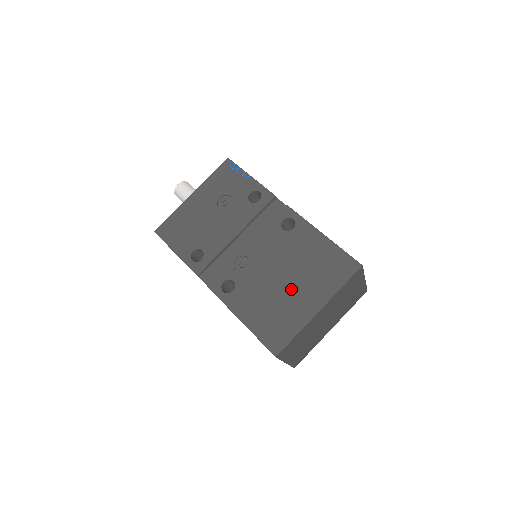
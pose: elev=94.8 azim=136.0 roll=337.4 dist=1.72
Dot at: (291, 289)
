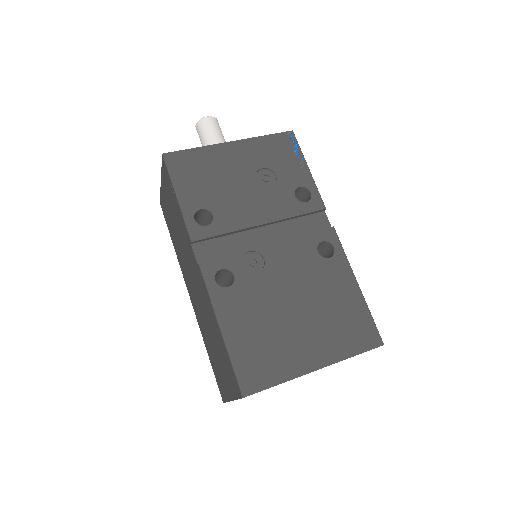
Dot at: (297, 326)
